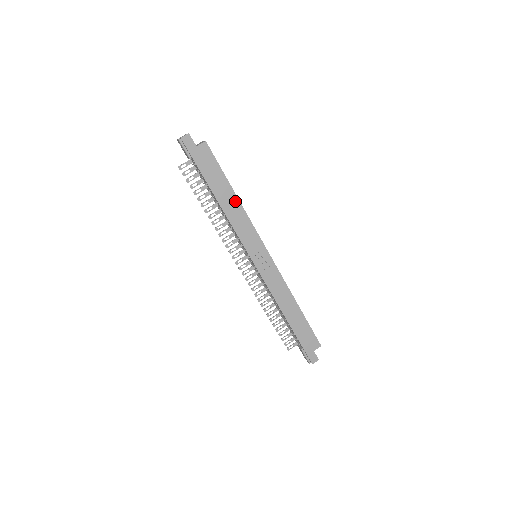
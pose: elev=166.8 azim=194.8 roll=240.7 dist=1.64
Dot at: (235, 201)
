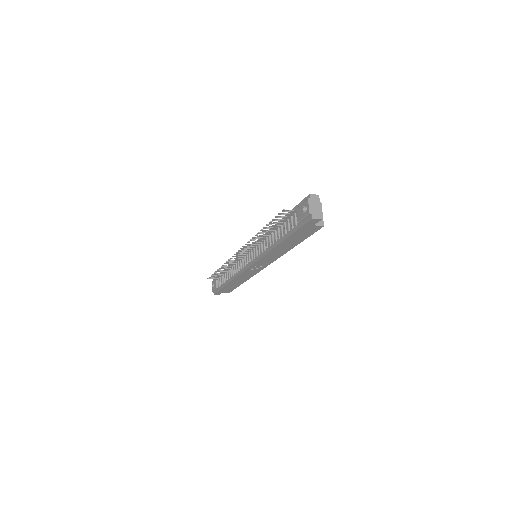
Dot at: (288, 249)
